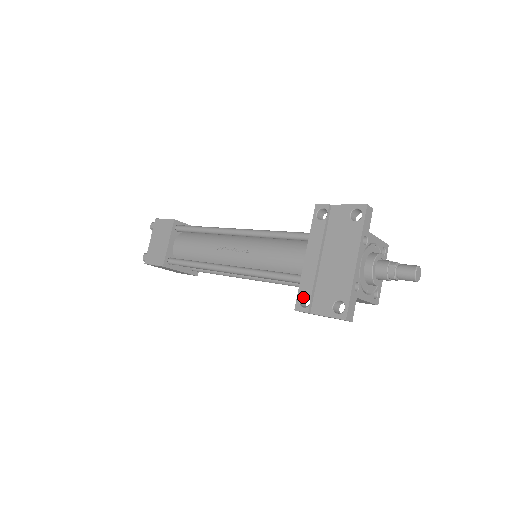
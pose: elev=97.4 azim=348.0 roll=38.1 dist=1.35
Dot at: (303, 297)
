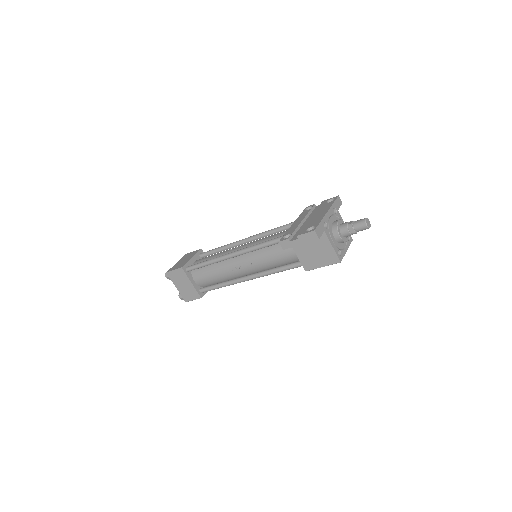
Dot at: occluded
